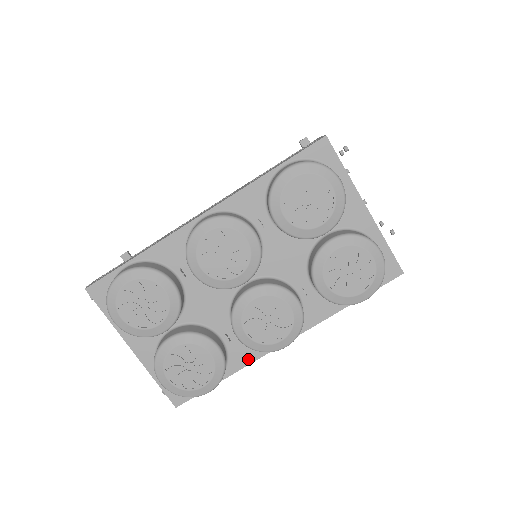
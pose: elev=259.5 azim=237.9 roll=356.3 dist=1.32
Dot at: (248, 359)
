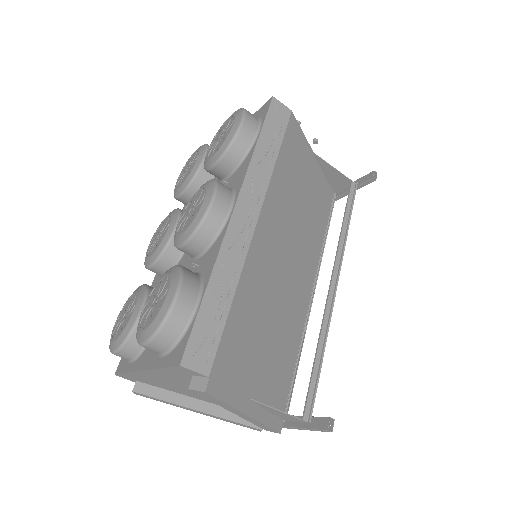
Dot at: (215, 254)
